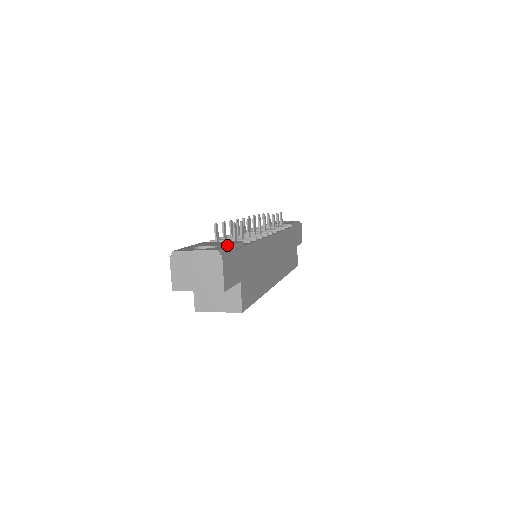
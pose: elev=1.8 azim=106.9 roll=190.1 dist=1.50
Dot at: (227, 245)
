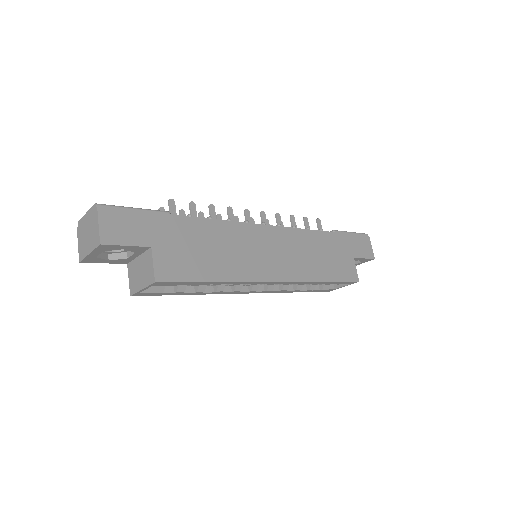
Dot at: (131, 209)
